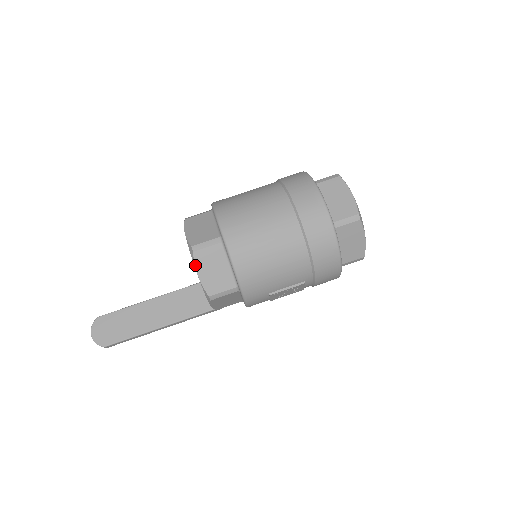
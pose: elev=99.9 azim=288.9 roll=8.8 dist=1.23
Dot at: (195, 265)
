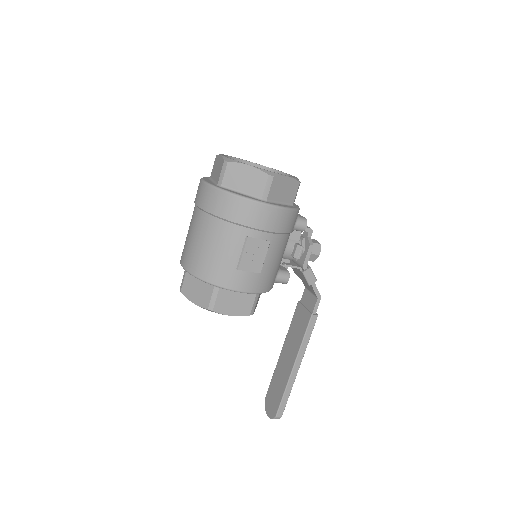
Dot at: occluded
